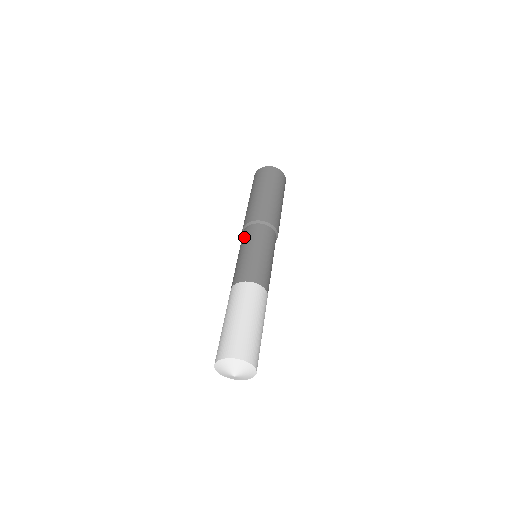
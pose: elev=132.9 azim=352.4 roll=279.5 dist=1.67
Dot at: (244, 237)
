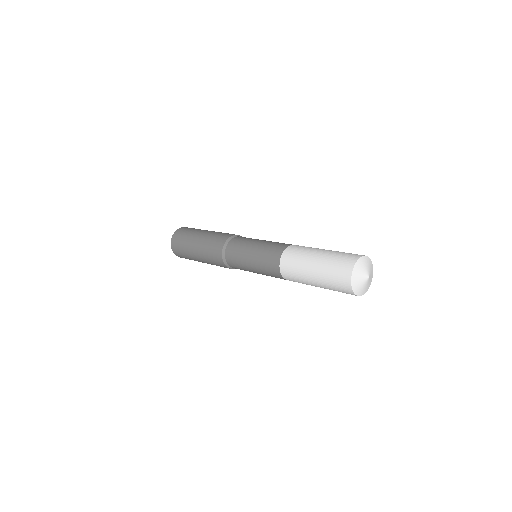
Dot at: (236, 248)
